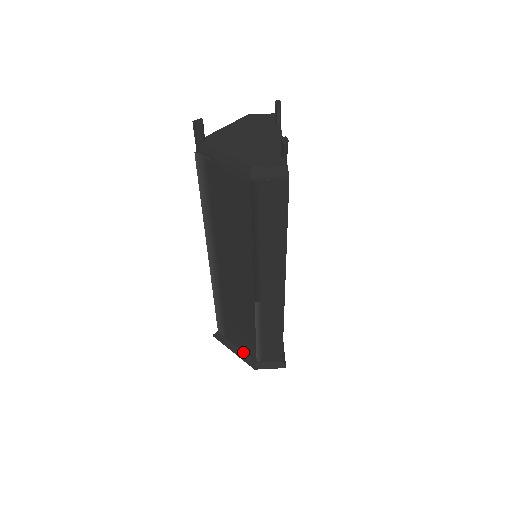
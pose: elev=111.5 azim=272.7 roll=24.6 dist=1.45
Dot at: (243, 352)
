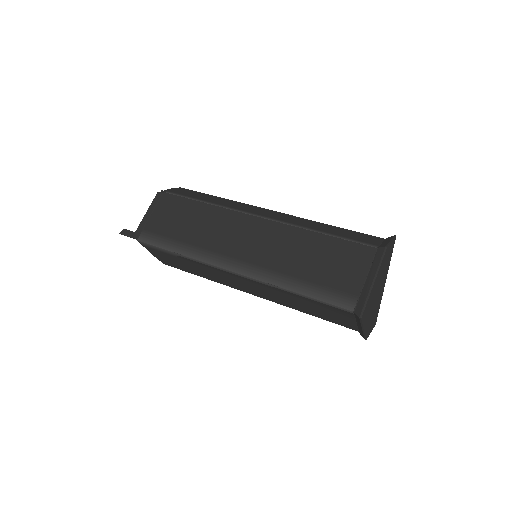
Dot at: (370, 268)
